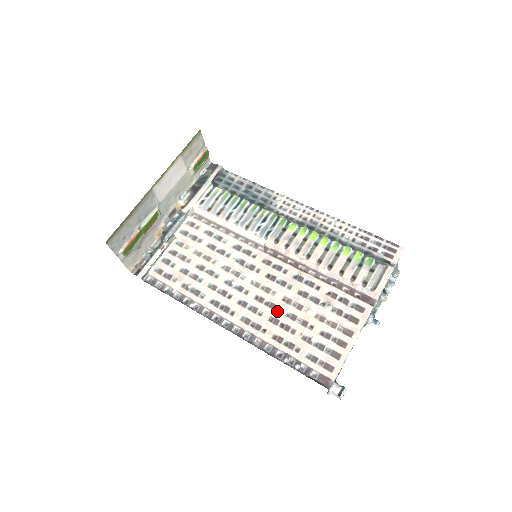
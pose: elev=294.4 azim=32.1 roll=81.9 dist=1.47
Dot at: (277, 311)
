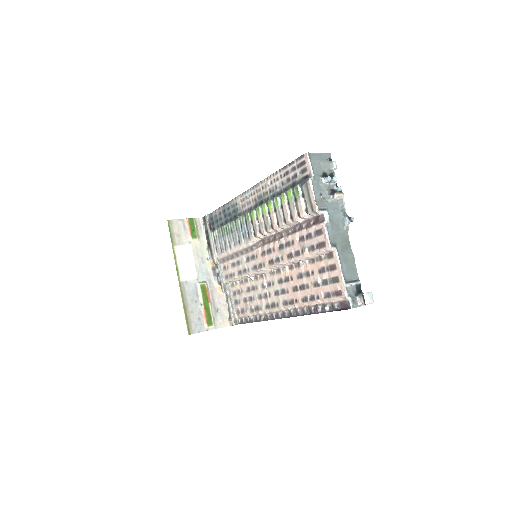
Dot at: (292, 280)
